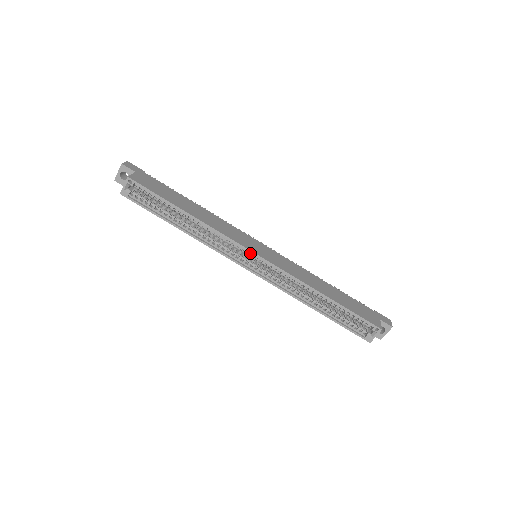
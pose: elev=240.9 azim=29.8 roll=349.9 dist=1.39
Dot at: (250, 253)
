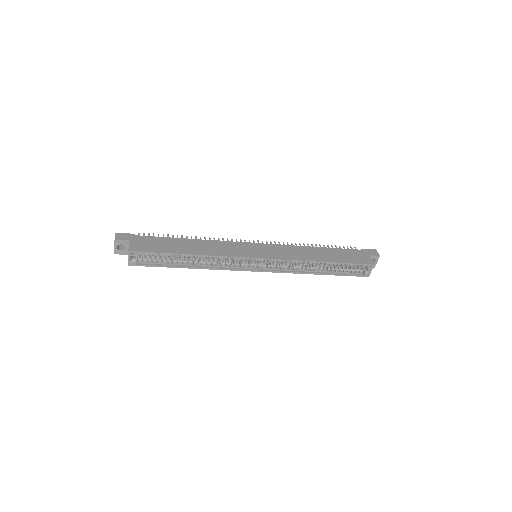
Dot at: (252, 259)
